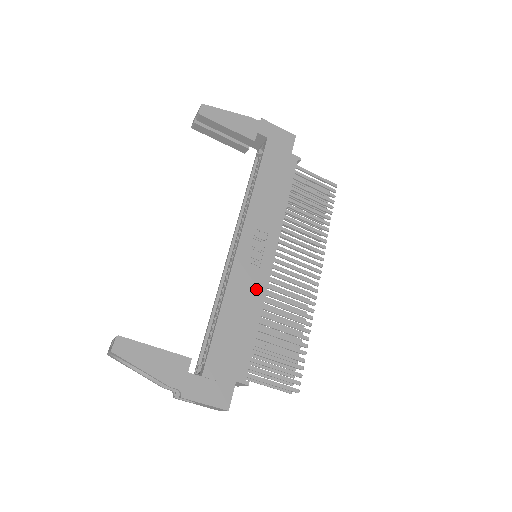
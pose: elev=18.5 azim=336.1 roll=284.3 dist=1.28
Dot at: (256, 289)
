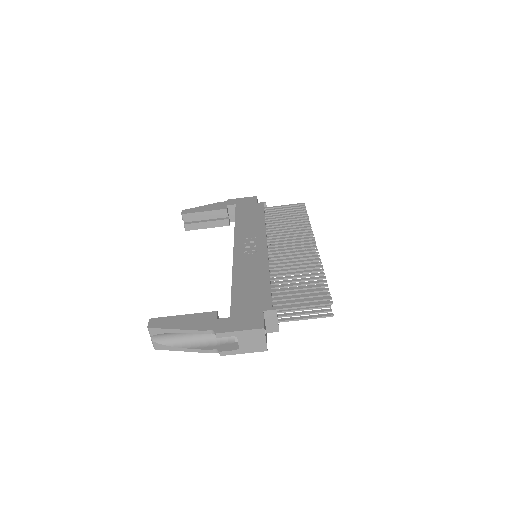
Dot at: (258, 263)
